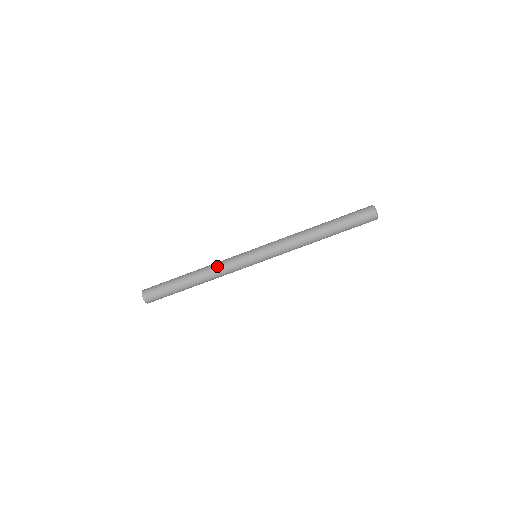
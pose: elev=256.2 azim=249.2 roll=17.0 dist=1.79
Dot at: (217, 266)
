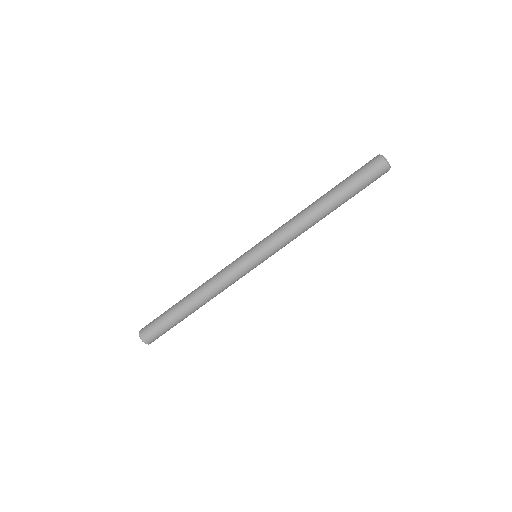
Dot at: (213, 276)
